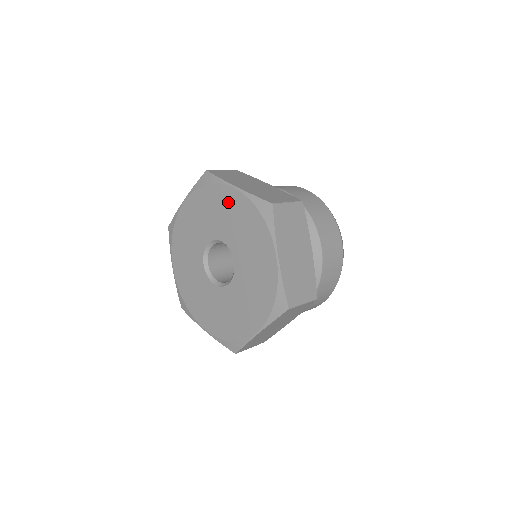
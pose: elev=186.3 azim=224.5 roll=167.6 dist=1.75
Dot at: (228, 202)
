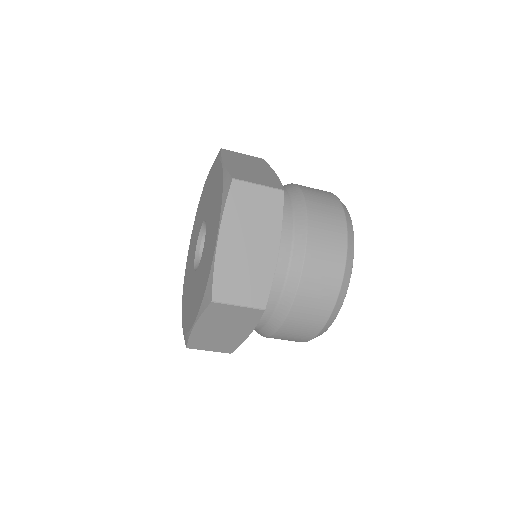
Dot at: (216, 178)
